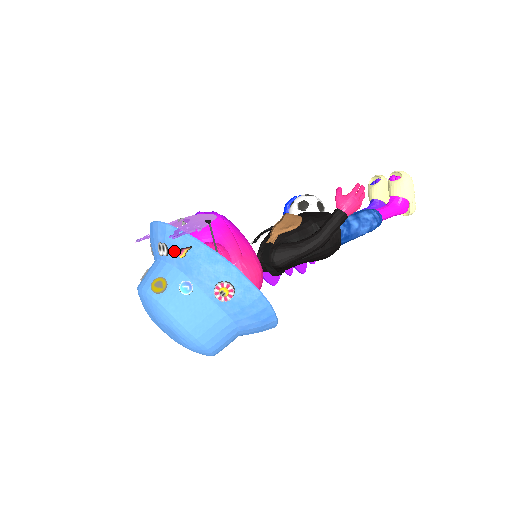
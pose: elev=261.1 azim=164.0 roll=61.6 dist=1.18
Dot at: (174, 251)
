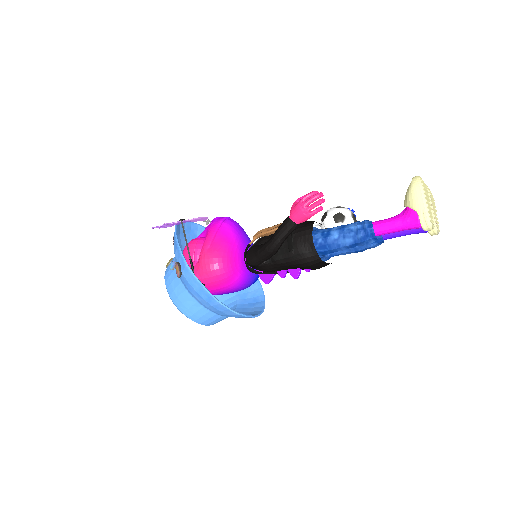
Dot at: occluded
